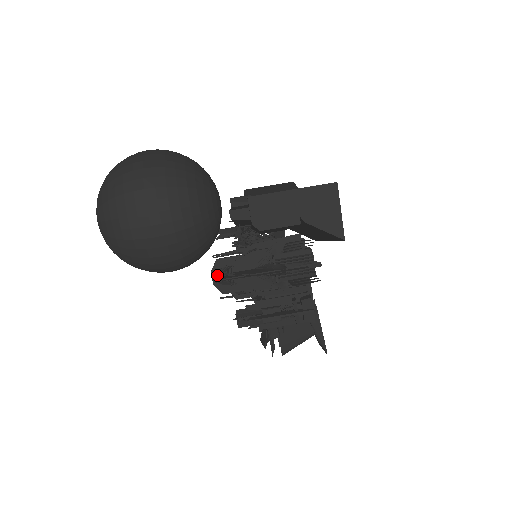
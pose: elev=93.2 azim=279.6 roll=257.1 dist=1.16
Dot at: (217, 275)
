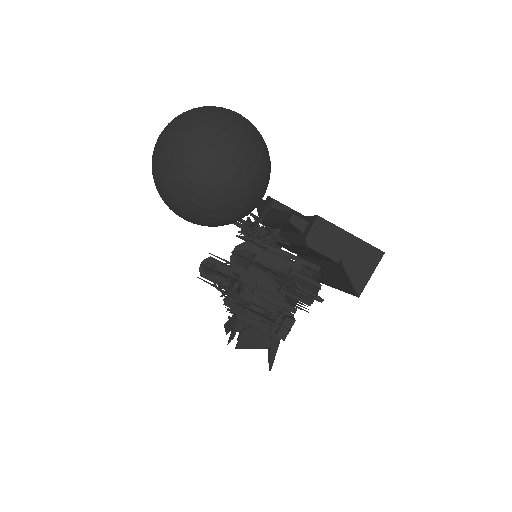
Dot at: (239, 253)
